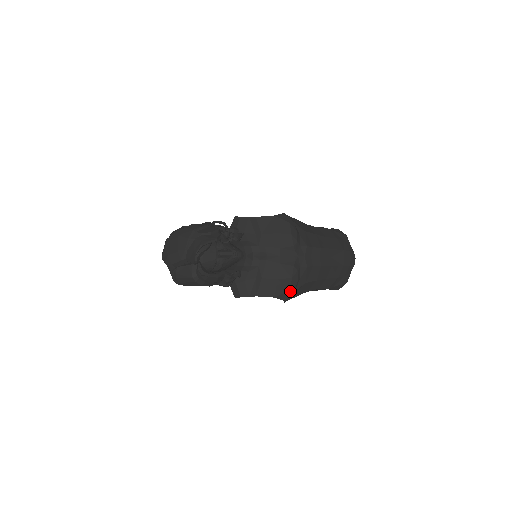
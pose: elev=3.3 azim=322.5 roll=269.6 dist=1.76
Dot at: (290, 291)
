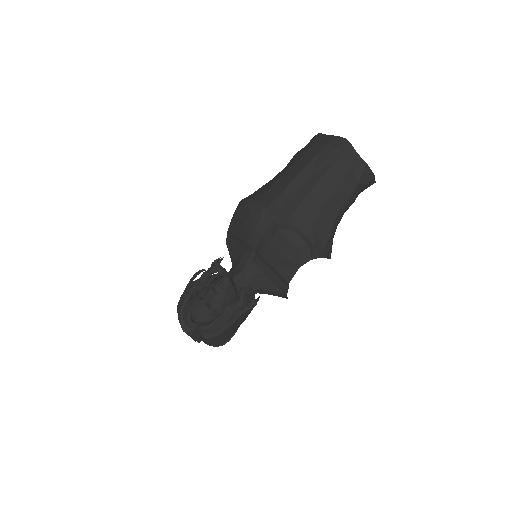
Dot at: (302, 249)
